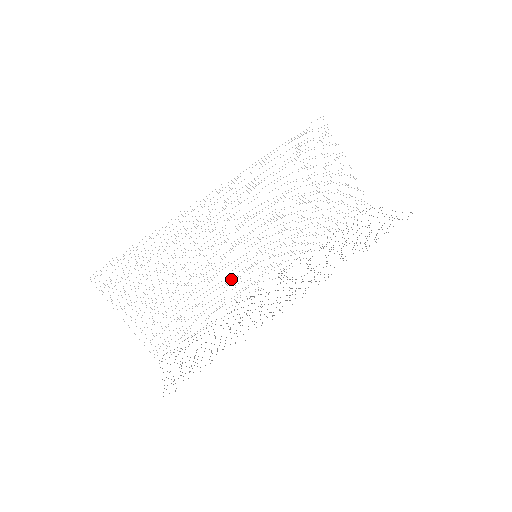
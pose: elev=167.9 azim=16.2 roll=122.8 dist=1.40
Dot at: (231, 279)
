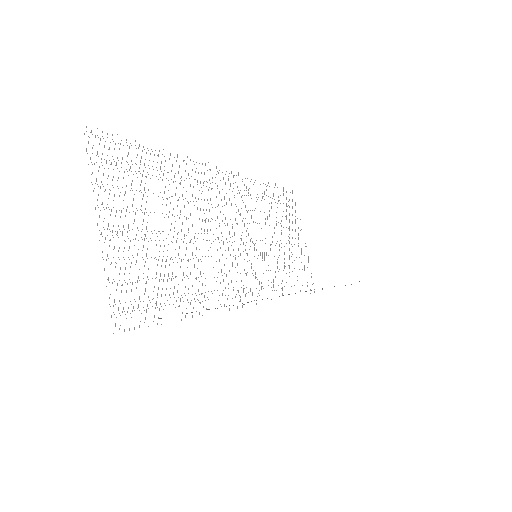
Dot at: (221, 272)
